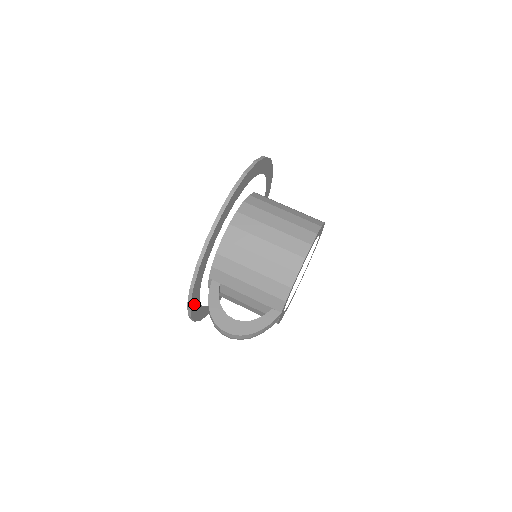
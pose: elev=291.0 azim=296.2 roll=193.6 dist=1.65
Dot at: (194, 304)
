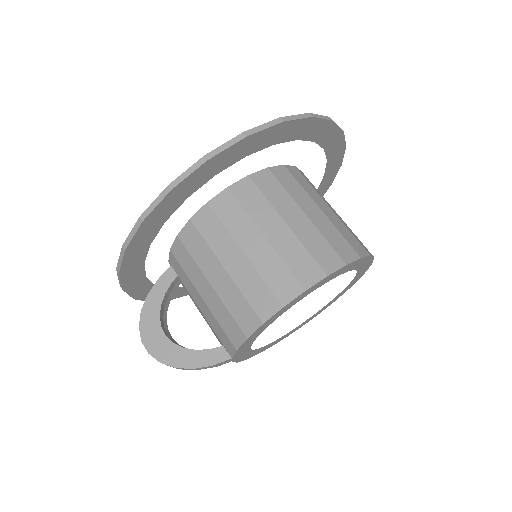
Dot at: (136, 287)
